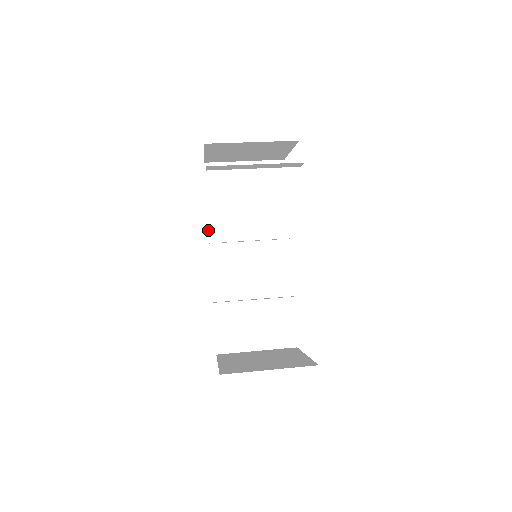
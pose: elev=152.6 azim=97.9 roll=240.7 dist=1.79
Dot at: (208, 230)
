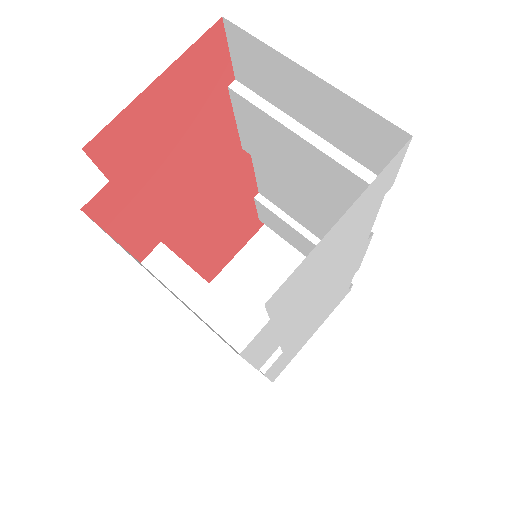
Dot at: (238, 134)
